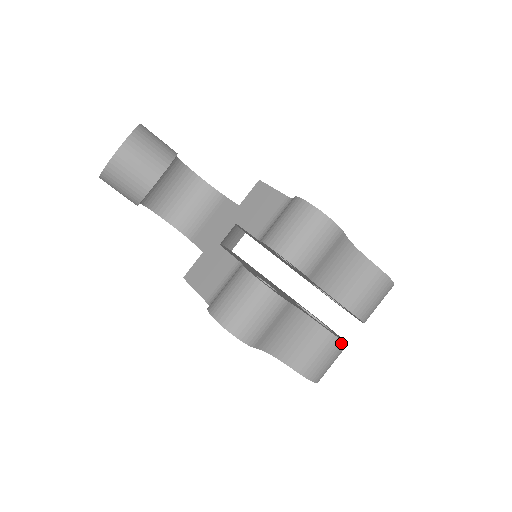
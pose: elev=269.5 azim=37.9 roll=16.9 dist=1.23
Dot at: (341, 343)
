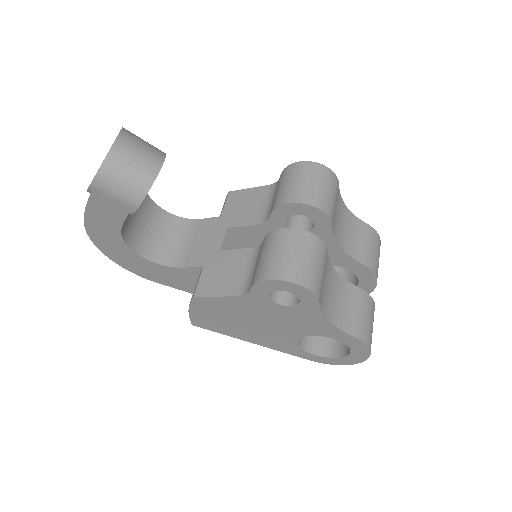
Dot at: (373, 302)
